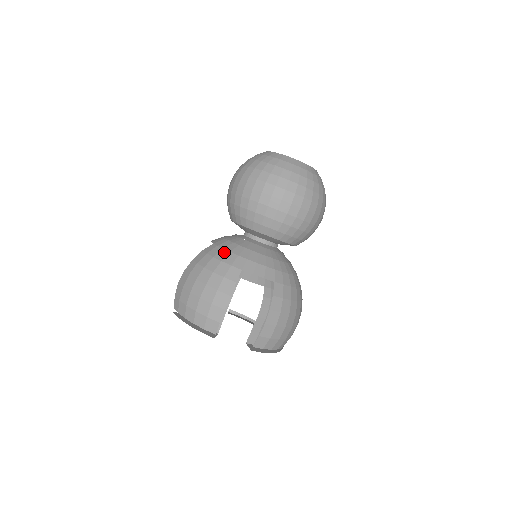
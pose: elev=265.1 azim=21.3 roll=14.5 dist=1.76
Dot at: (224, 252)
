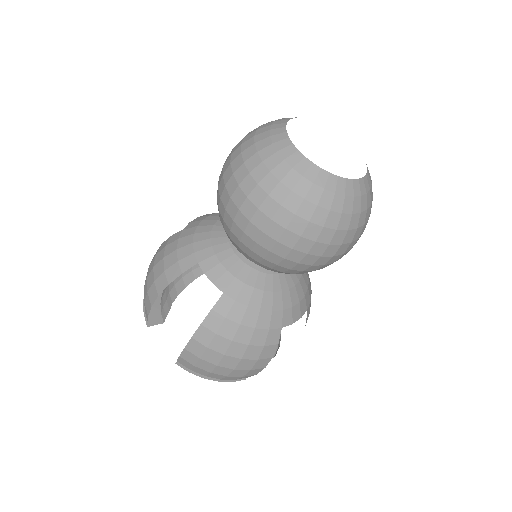
Dot at: (252, 313)
